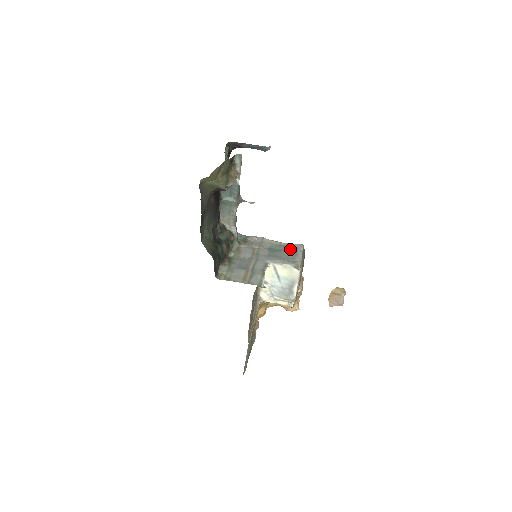
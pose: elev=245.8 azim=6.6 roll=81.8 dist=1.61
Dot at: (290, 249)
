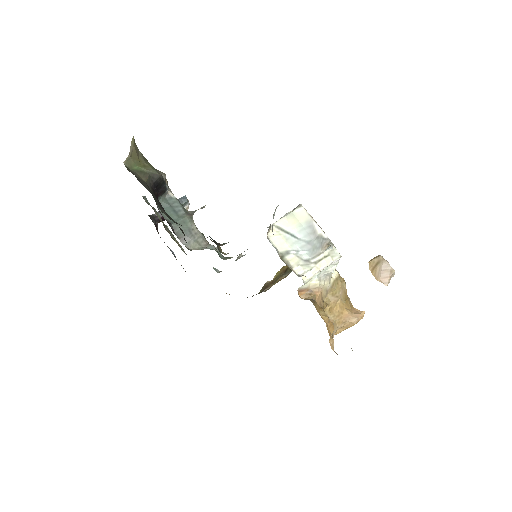
Dot at: occluded
